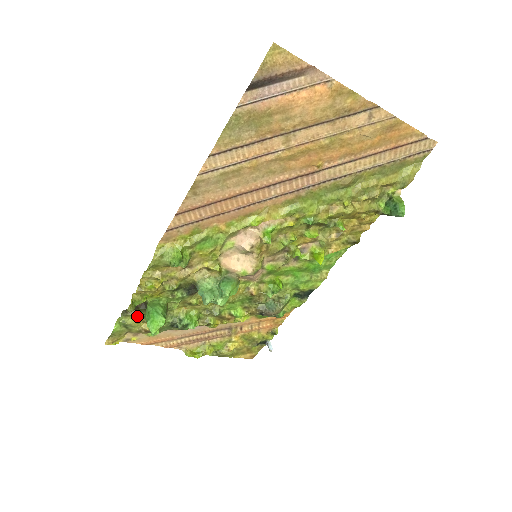
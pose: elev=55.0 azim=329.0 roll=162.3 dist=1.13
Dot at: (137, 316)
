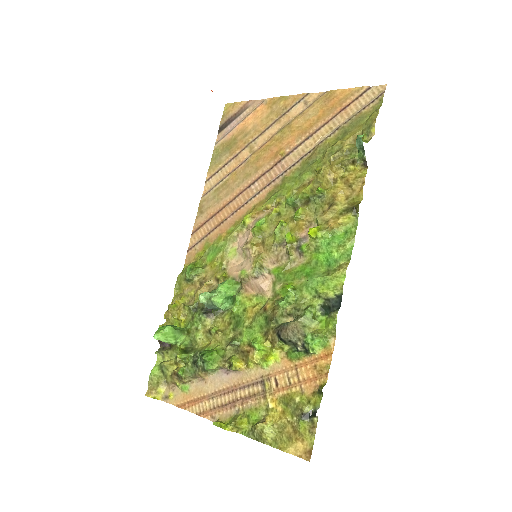
Dot at: (171, 356)
